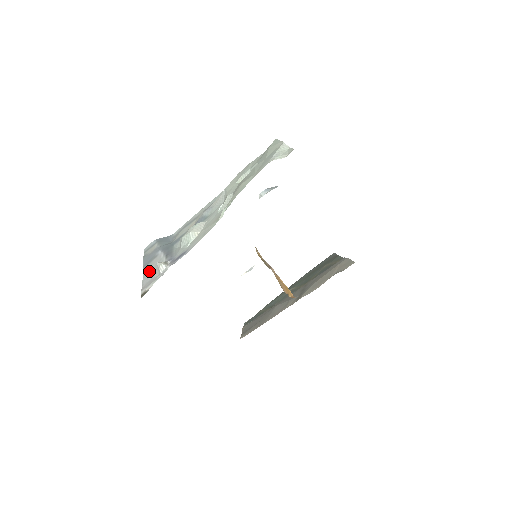
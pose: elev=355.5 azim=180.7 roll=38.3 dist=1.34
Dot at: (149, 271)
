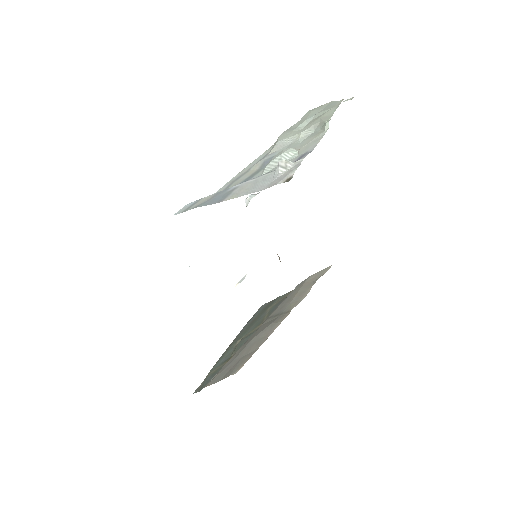
Dot at: (248, 189)
